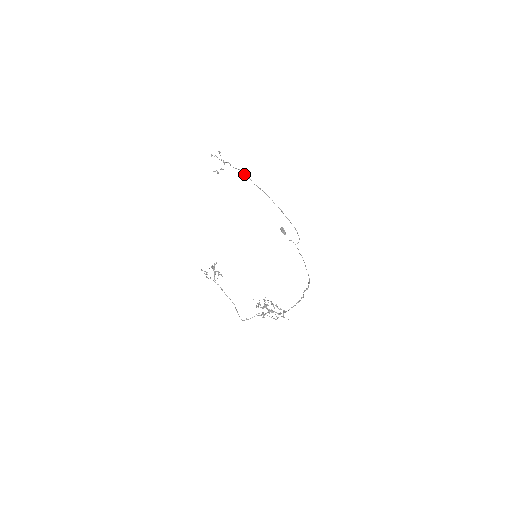
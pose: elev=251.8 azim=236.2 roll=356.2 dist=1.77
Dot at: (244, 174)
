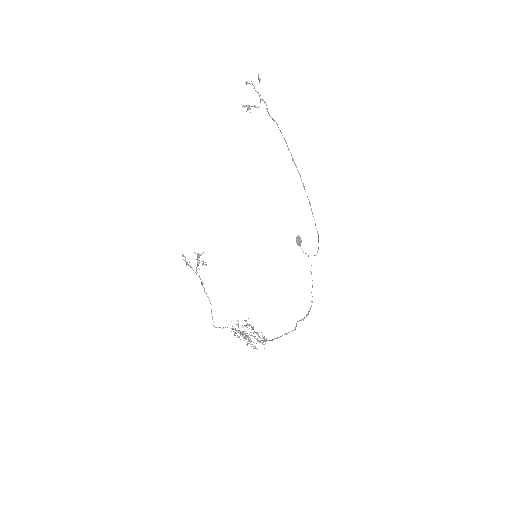
Dot at: (280, 130)
